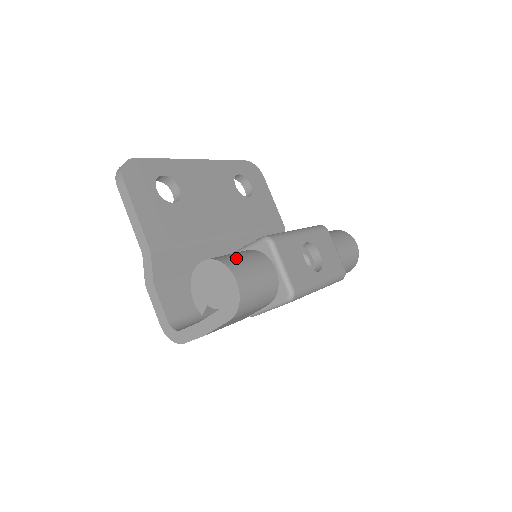
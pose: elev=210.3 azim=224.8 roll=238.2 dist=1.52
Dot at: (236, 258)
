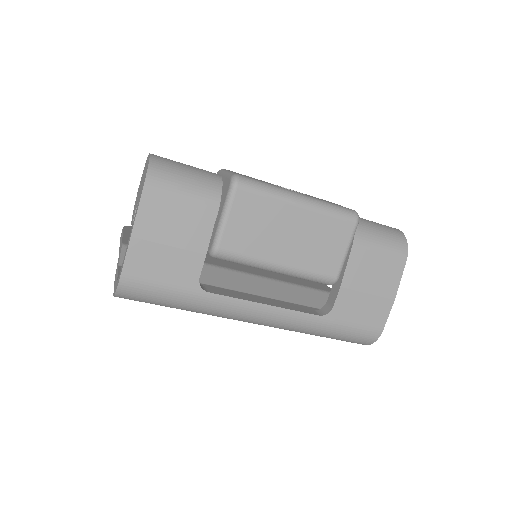
Dot at: occluded
